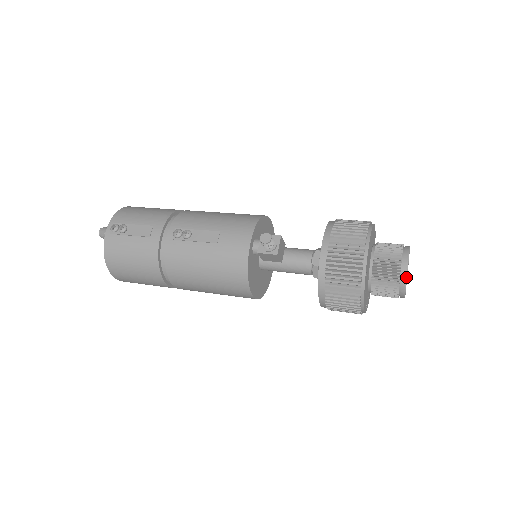
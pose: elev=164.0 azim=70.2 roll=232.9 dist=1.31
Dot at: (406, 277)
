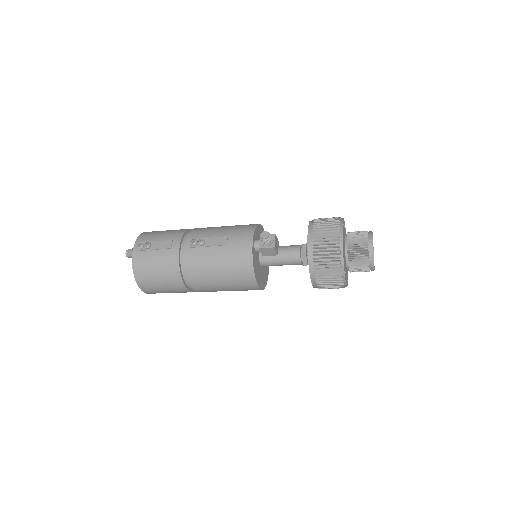
Dot at: (373, 251)
